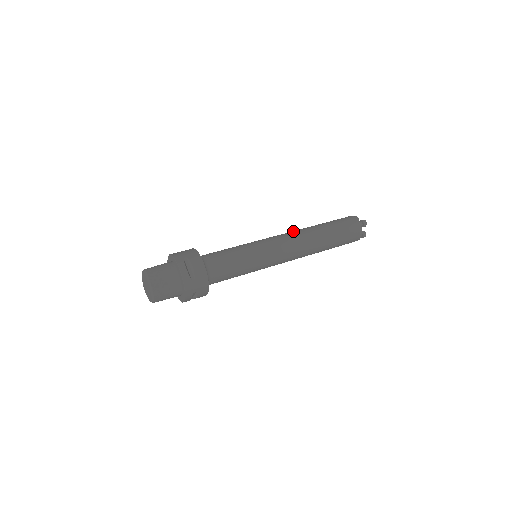
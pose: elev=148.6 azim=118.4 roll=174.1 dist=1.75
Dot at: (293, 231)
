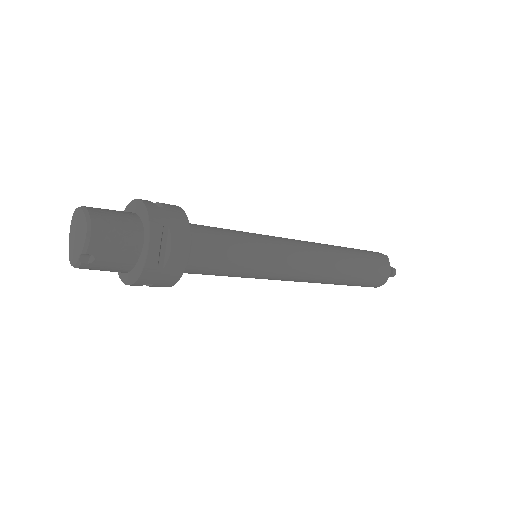
Dot at: occluded
